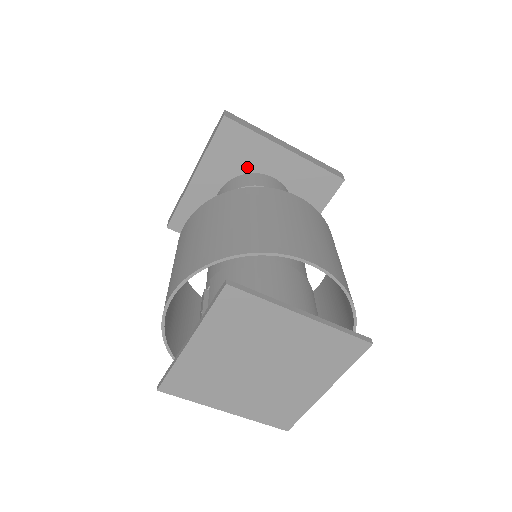
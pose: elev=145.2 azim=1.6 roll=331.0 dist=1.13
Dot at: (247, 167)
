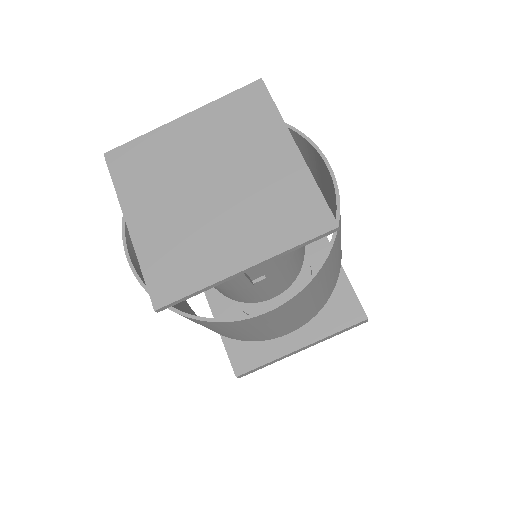
Dot at: occluded
